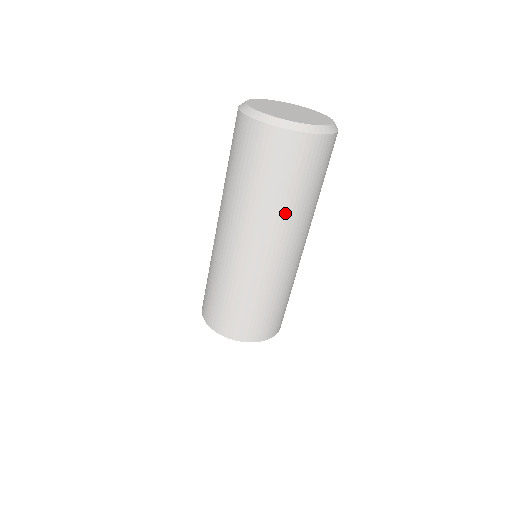
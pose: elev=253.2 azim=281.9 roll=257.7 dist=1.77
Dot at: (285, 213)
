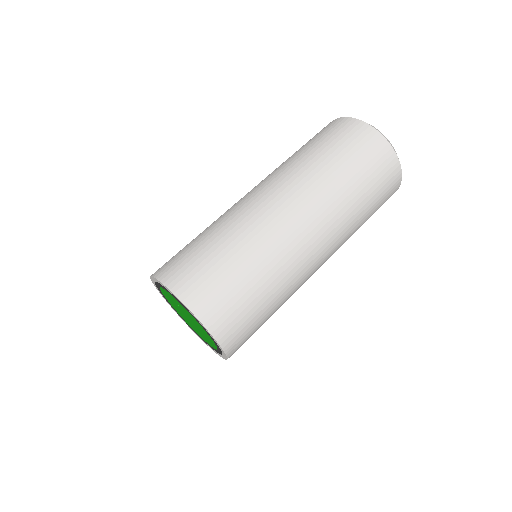
Dot at: (343, 204)
